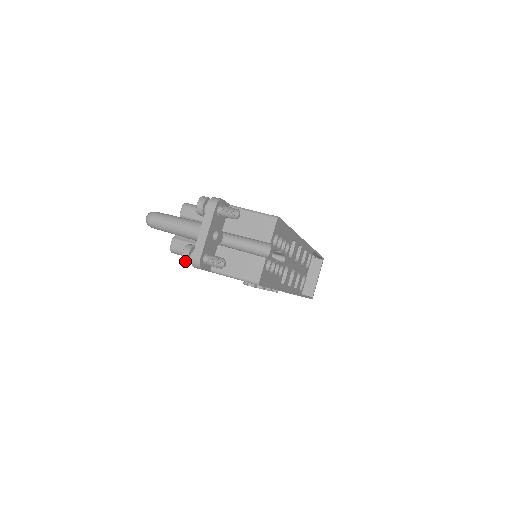
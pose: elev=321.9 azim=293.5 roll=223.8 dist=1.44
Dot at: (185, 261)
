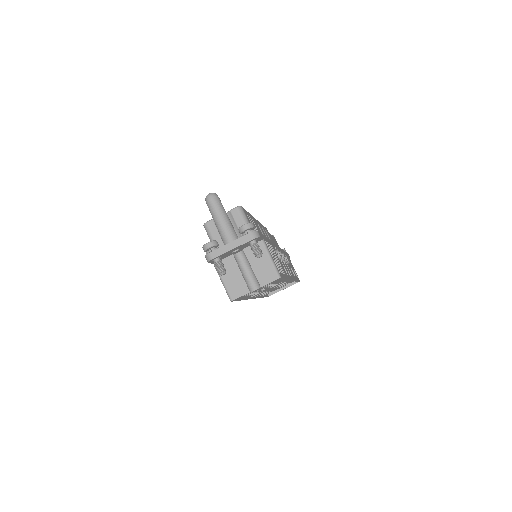
Dot at: (204, 249)
